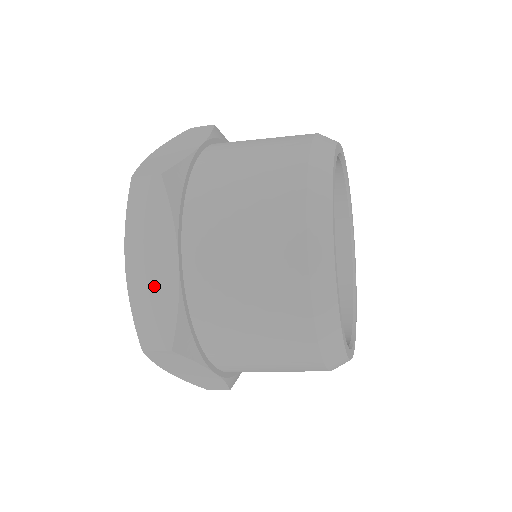
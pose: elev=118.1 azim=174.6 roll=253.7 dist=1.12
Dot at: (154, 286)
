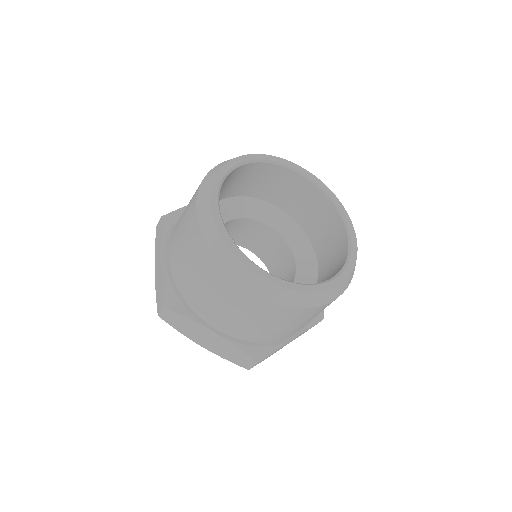
Dot at: (160, 275)
